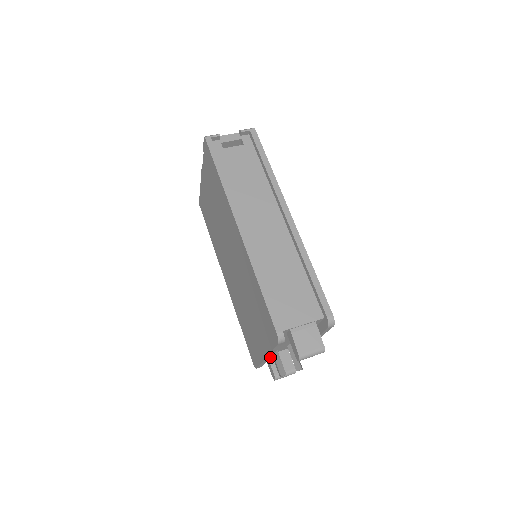
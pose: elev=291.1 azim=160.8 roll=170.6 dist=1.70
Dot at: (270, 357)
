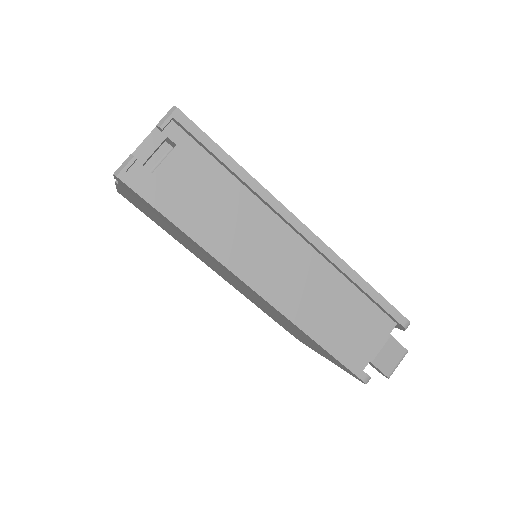
Dot at: occluded
